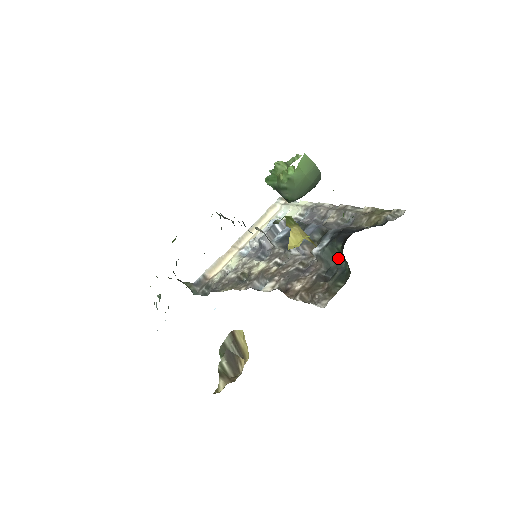
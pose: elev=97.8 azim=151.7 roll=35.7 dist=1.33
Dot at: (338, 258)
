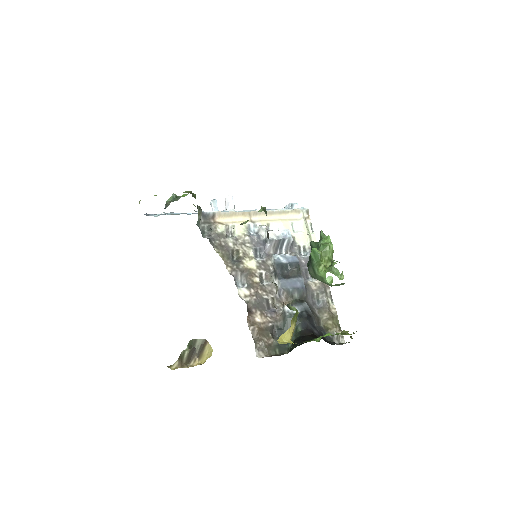
Dot at: occluded
